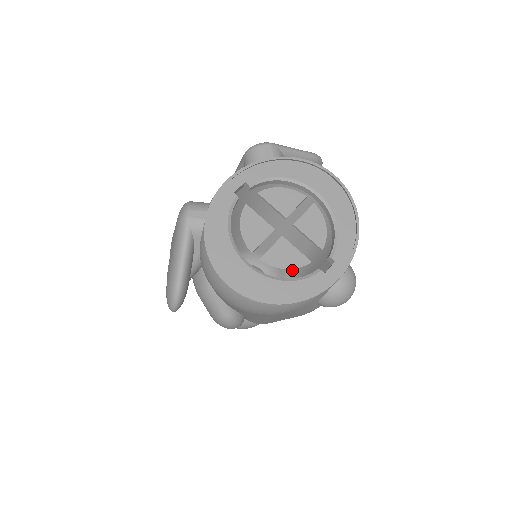
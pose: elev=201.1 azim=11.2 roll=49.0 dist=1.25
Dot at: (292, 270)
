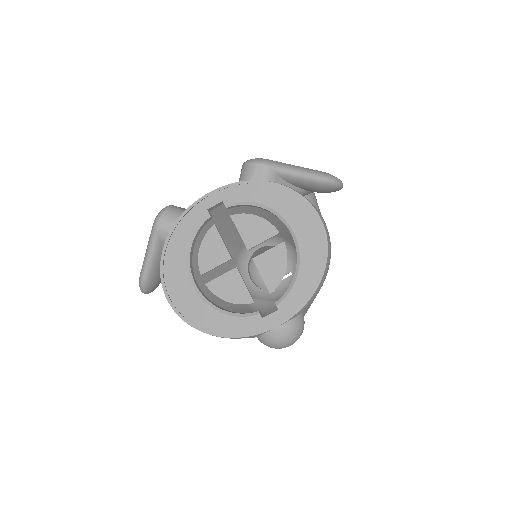
Dot at: occluded
